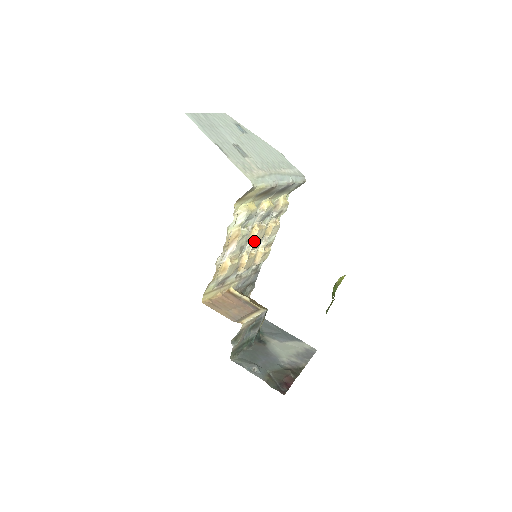
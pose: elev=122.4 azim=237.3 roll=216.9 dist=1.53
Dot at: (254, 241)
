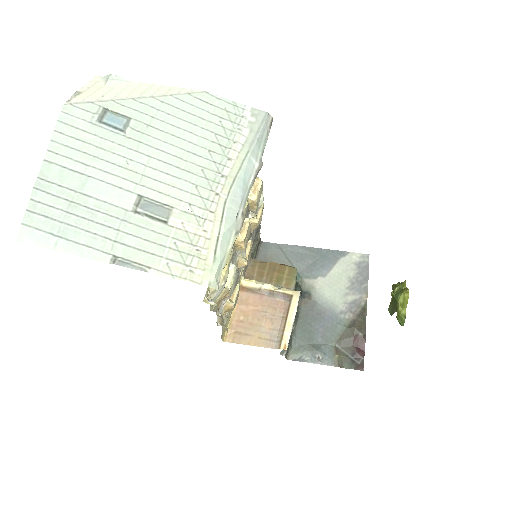
Dot at: (244, 249)
